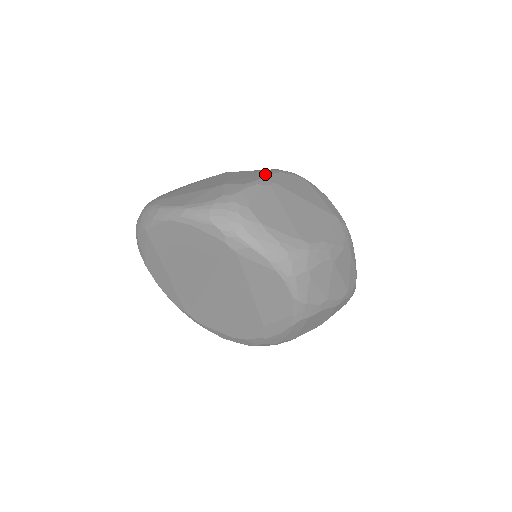
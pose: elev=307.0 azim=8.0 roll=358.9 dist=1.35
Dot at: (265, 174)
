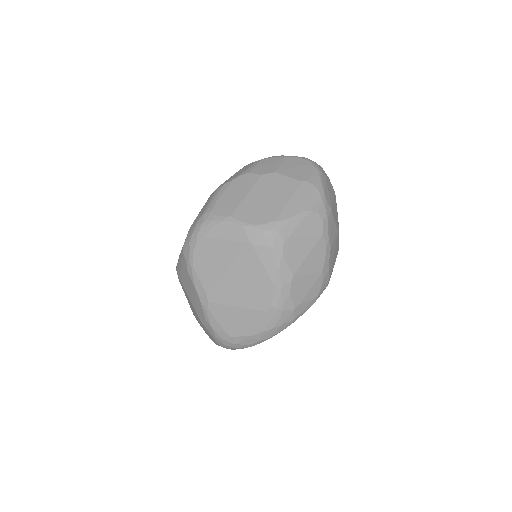
Dot at: (194, 288)
